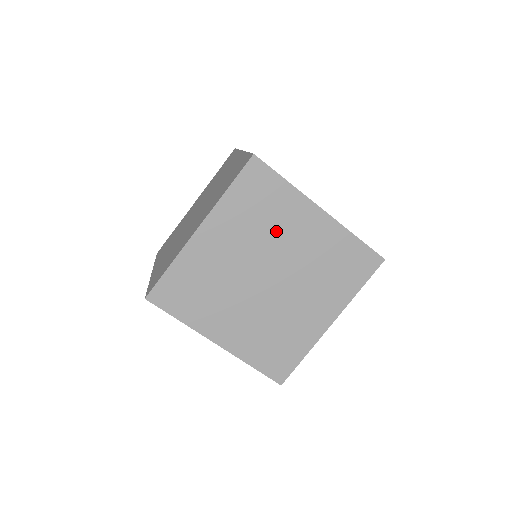
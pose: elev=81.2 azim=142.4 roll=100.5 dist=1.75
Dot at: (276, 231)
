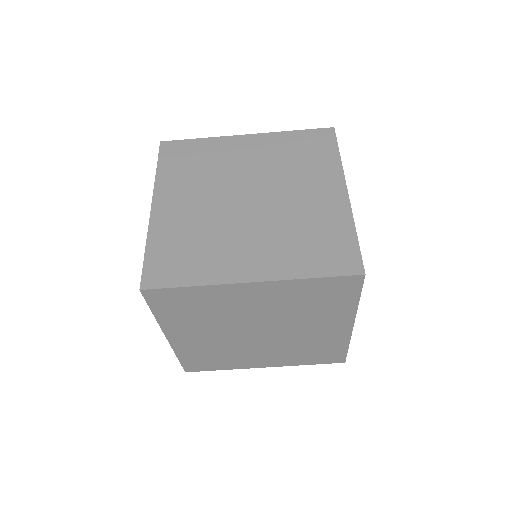
Dot at: (305, 317)
